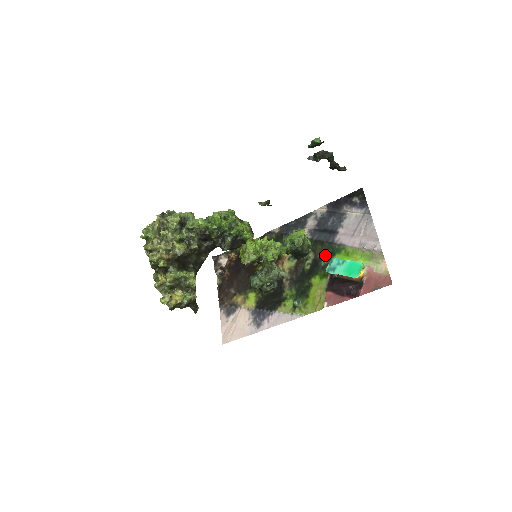
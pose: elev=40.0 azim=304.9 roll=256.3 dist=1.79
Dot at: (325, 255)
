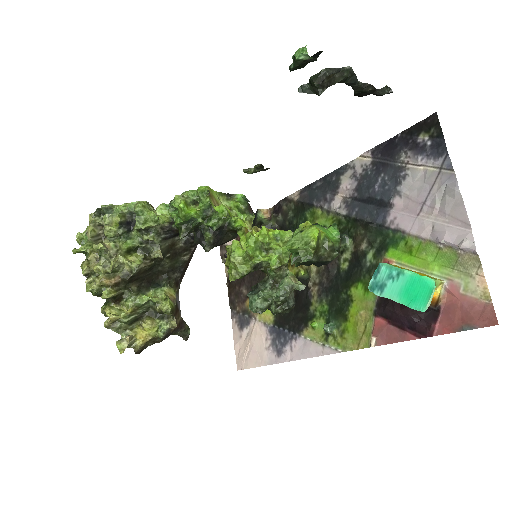
Dot at: (371, 247)
